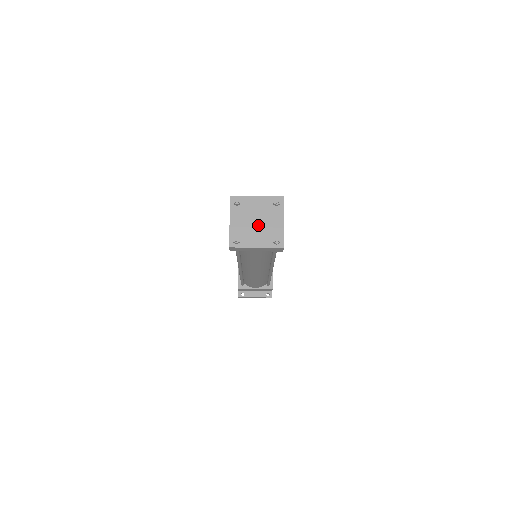
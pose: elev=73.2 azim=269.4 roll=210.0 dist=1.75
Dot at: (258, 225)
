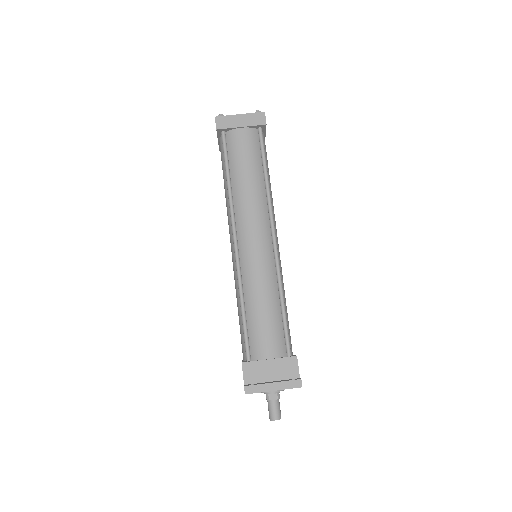
Dot at: occluded
